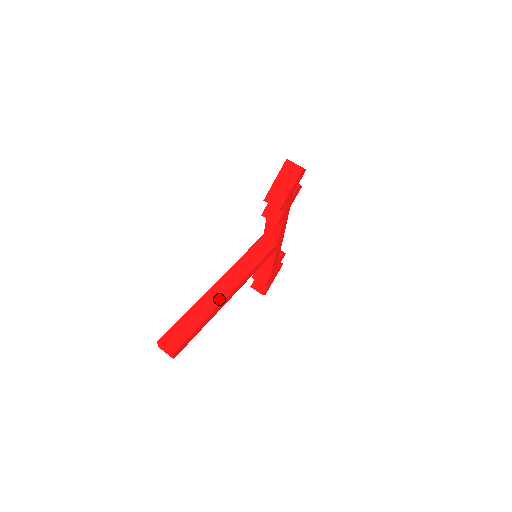
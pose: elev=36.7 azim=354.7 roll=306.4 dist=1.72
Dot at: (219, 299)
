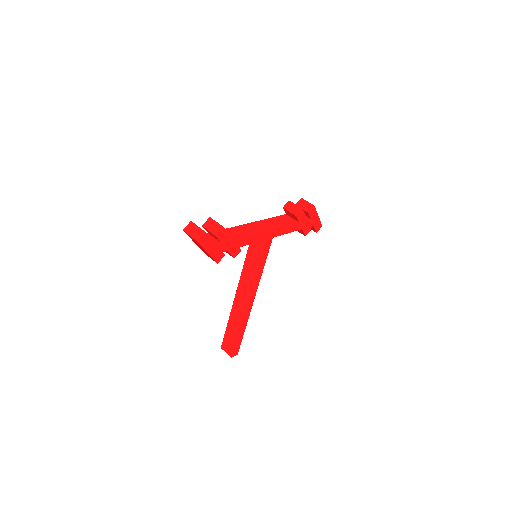
Dot at: (242, 310)
